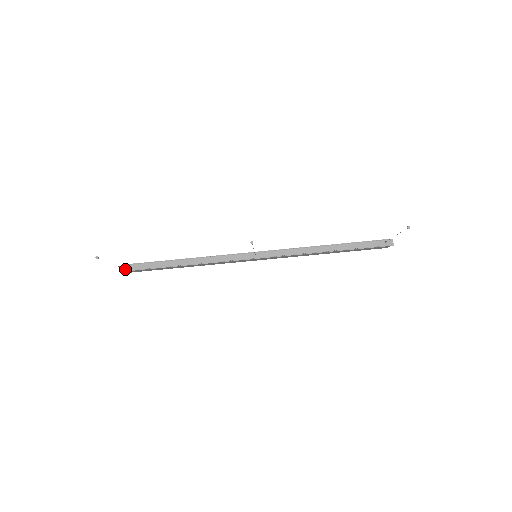
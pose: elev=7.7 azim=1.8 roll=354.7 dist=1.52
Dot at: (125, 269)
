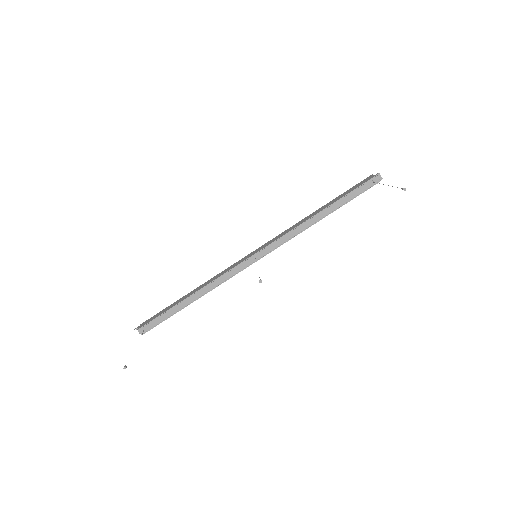
Dot at: occluded
